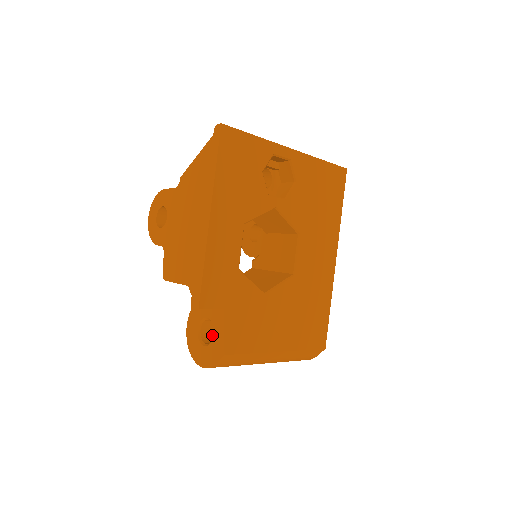
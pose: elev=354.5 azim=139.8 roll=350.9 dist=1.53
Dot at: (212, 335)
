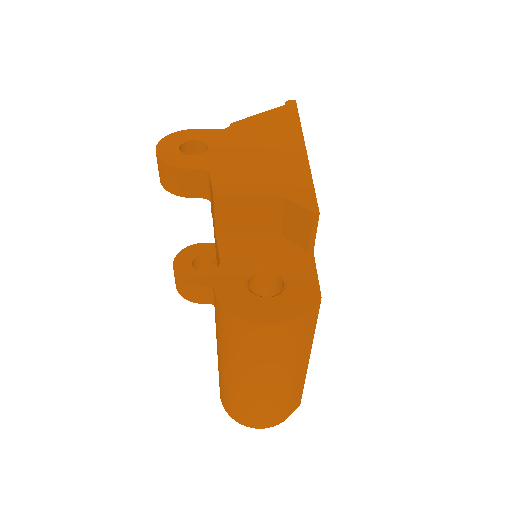
Dot at: occluded
